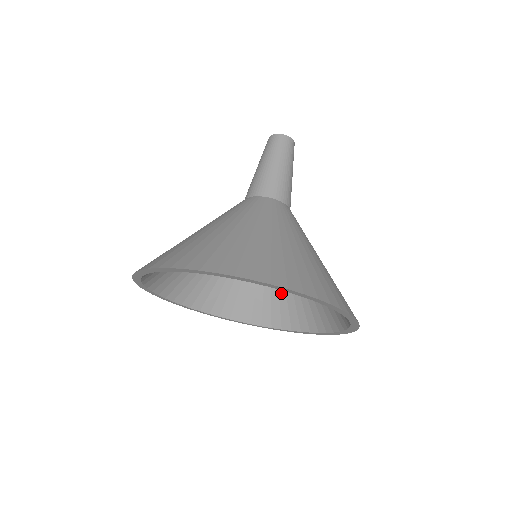
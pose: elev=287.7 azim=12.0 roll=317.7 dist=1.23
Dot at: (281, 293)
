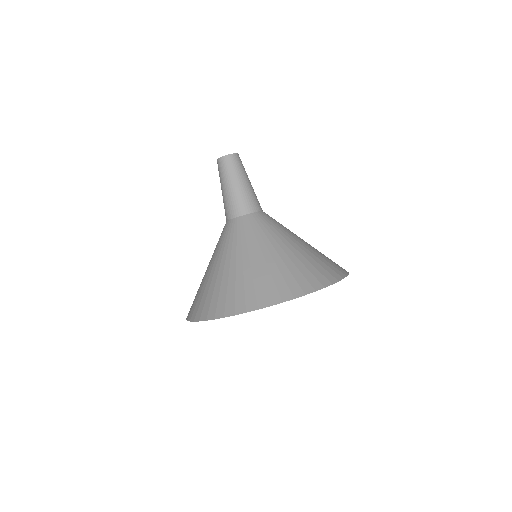
Dot at: occluded
